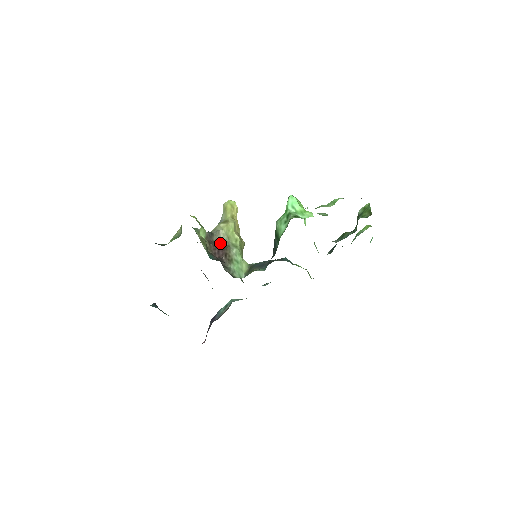
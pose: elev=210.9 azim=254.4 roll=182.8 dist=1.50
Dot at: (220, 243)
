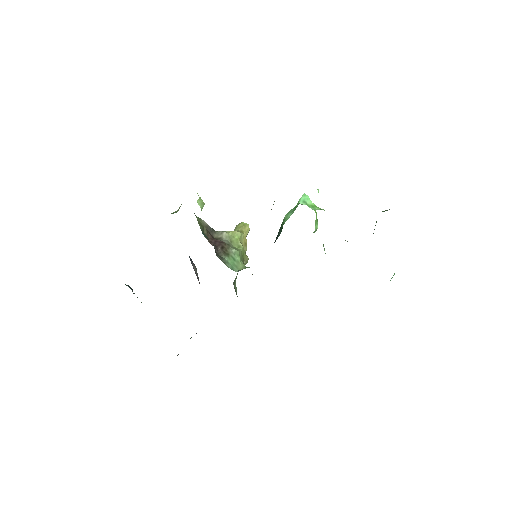
Dot at: (220, 240)
